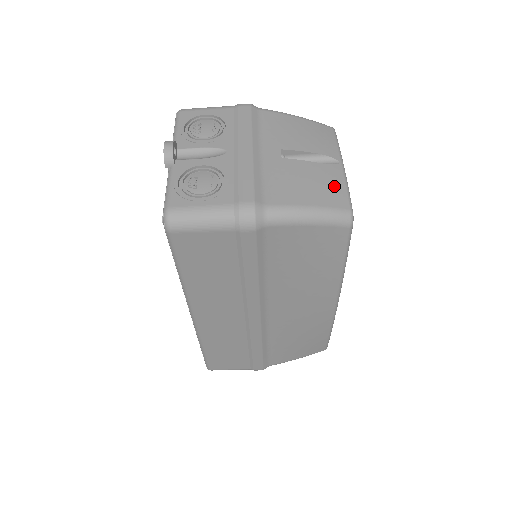
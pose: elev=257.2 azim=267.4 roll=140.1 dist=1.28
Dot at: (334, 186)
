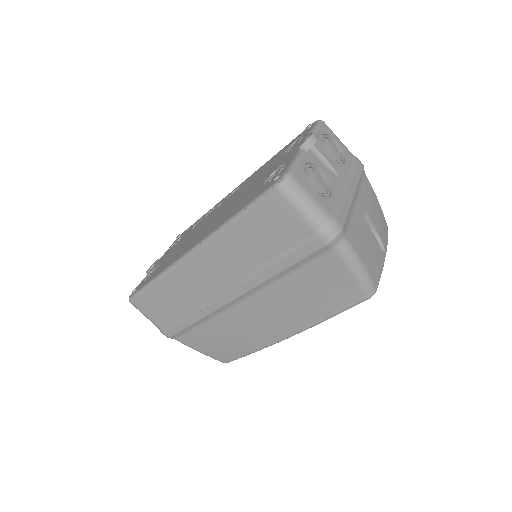
Dot at: (378, 265)
